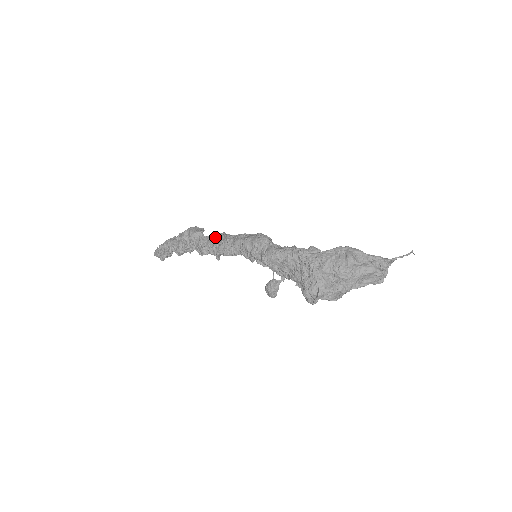
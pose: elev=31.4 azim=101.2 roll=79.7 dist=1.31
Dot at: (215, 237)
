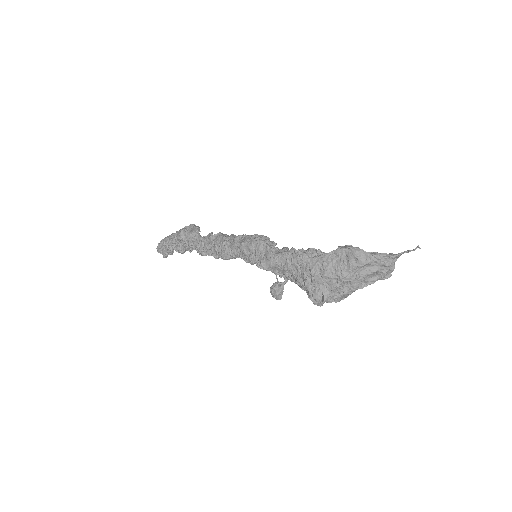
Dot at: (211, 239)
